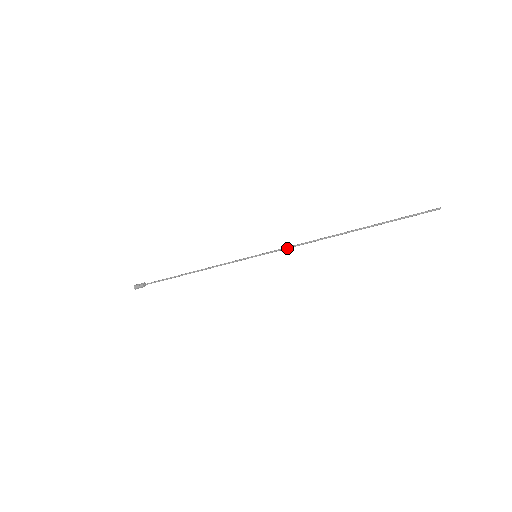
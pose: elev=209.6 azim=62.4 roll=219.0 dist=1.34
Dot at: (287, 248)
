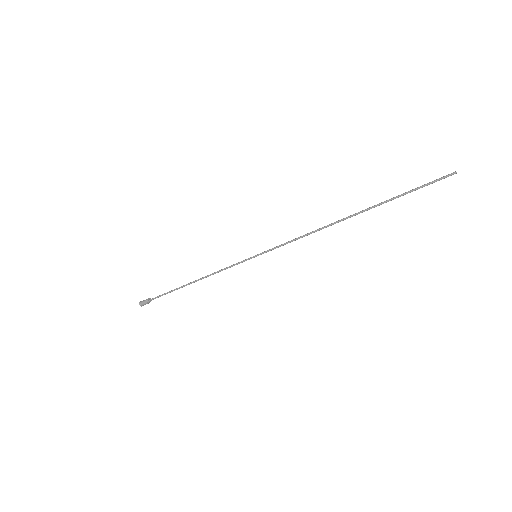
Dot at: (287, 242)
